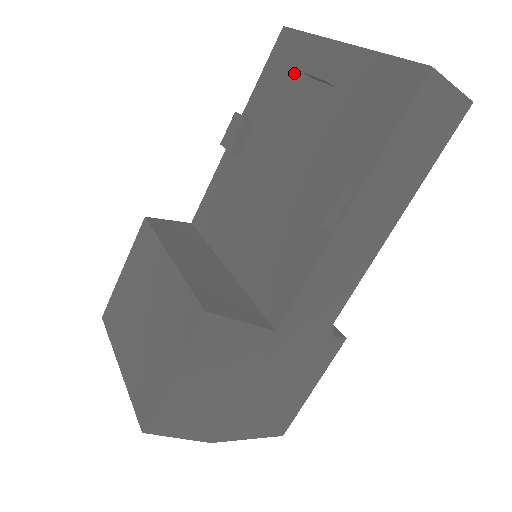
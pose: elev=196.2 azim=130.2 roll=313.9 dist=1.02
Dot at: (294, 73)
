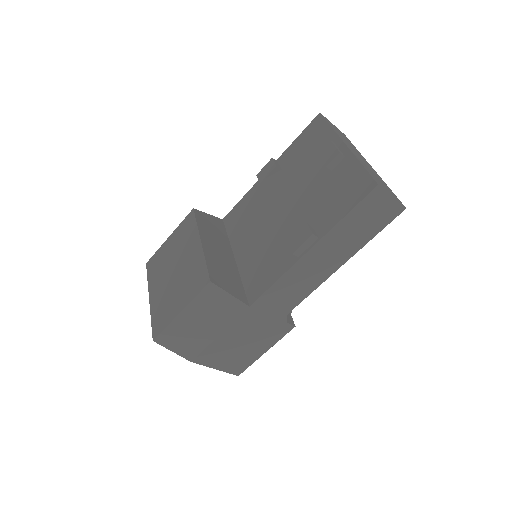
Dot at: (314, 149)
